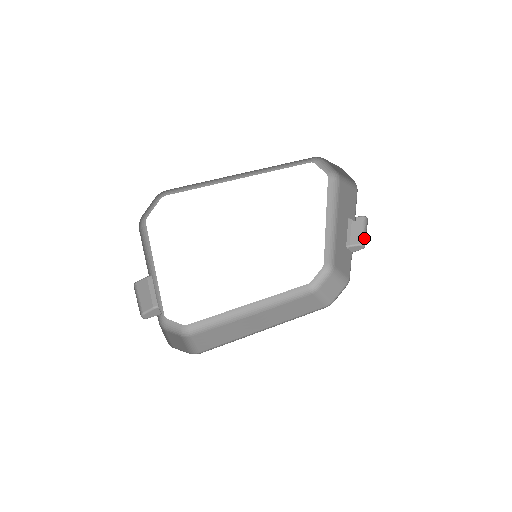
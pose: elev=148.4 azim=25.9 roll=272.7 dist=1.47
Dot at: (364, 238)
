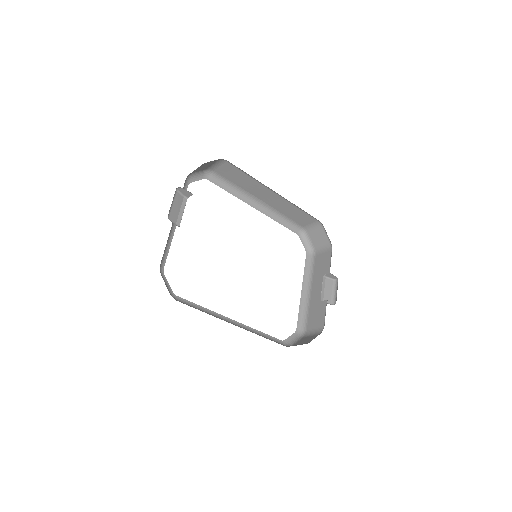
Dot at: (335, 298)
